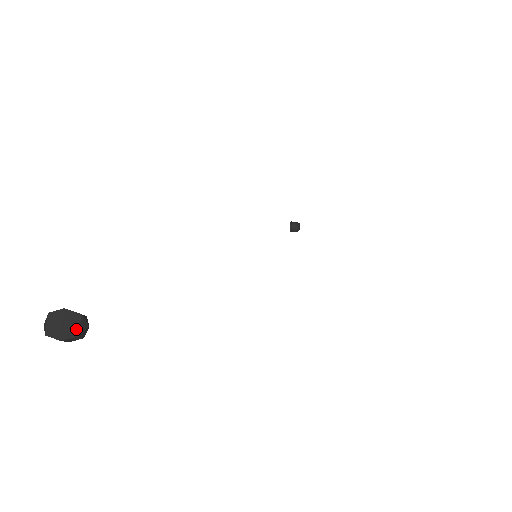
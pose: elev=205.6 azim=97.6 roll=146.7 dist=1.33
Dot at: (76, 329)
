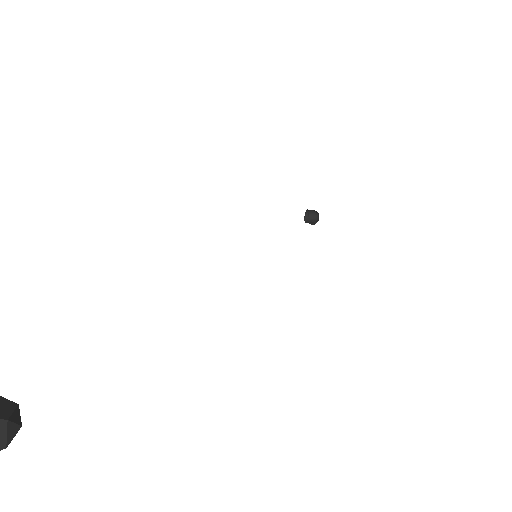
Dot at: (1, 440)
